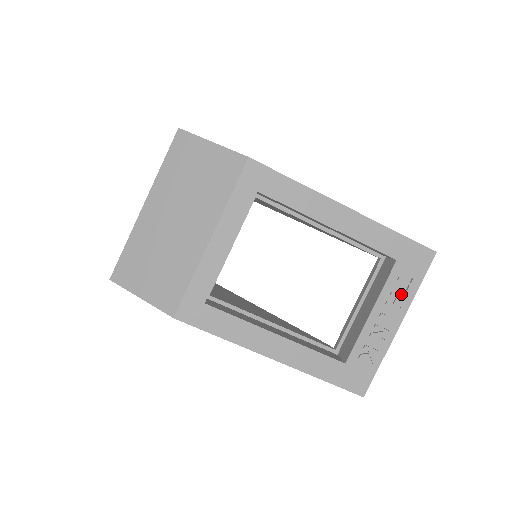
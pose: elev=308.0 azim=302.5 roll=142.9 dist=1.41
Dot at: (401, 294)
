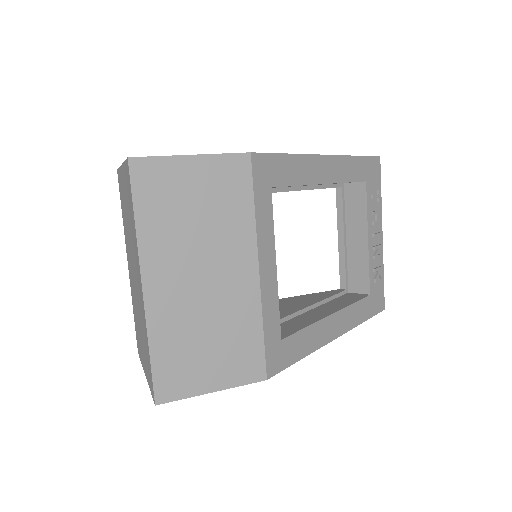
Dot at: (376, 208)
